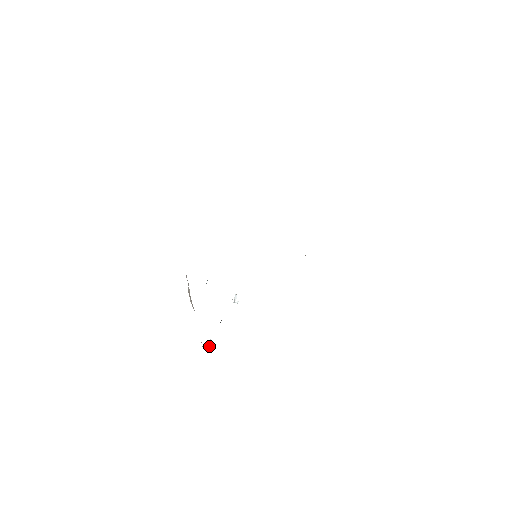
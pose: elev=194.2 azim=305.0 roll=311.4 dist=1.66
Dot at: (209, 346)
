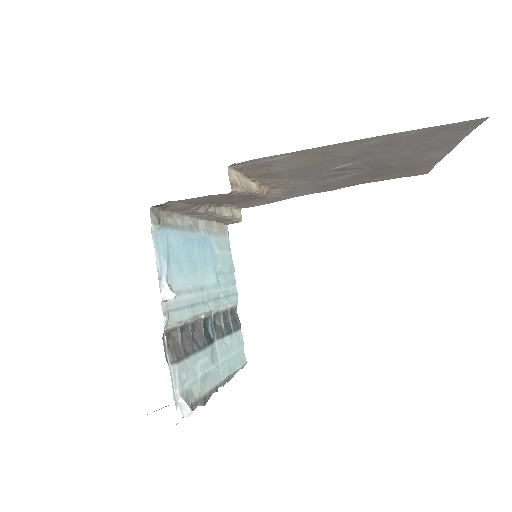
Dot at: (178, 410)
